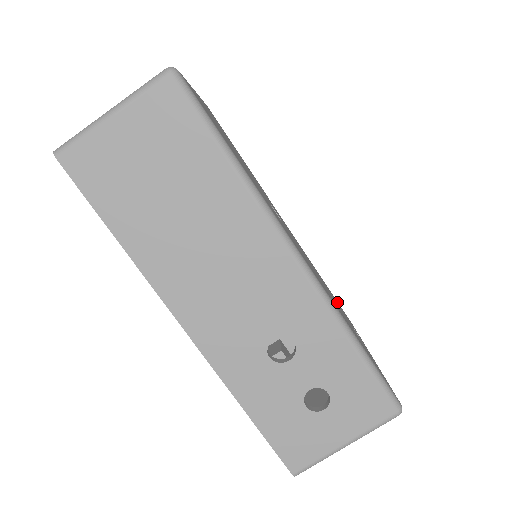
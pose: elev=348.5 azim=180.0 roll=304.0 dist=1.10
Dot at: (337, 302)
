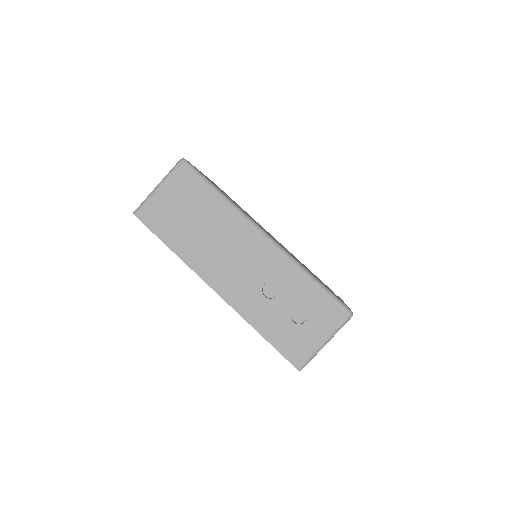
Dot at: occluded
